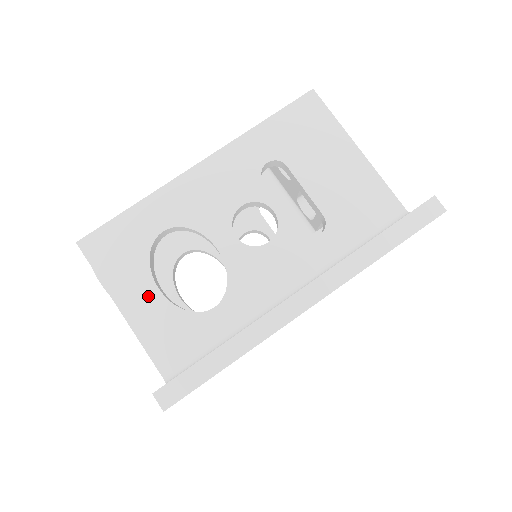
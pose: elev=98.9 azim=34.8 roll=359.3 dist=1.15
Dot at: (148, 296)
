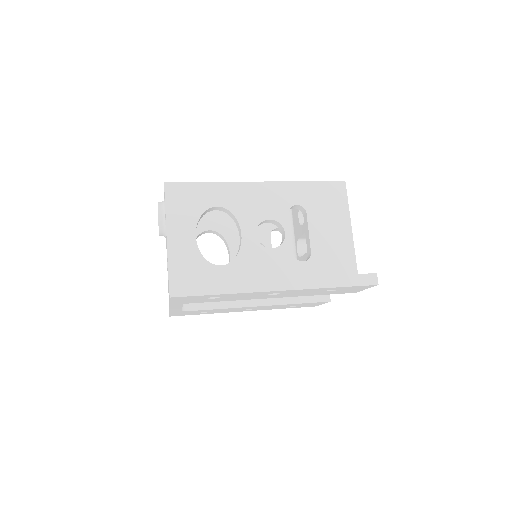
Dot at: (187, 237)
